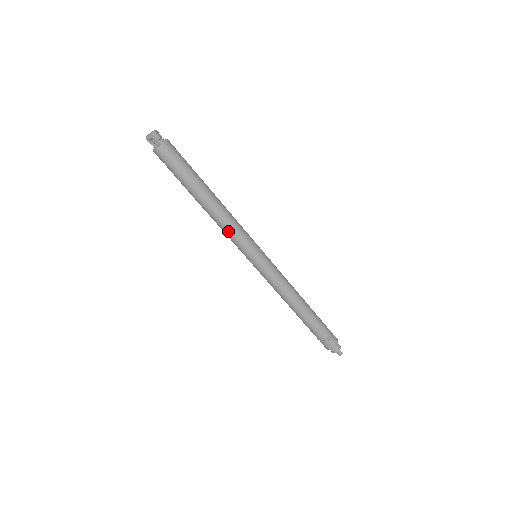
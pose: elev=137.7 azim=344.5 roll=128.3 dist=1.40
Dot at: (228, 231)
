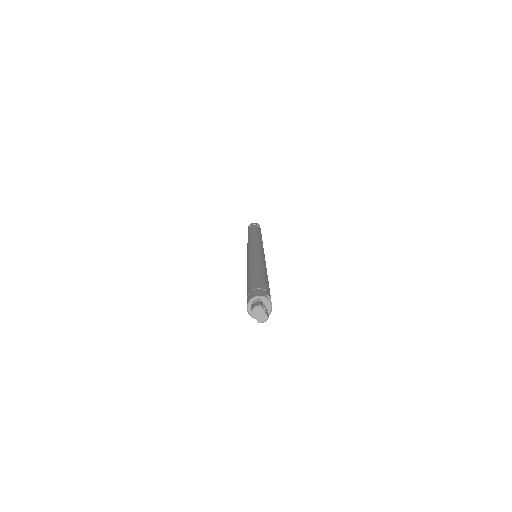
Dot at: occluded
